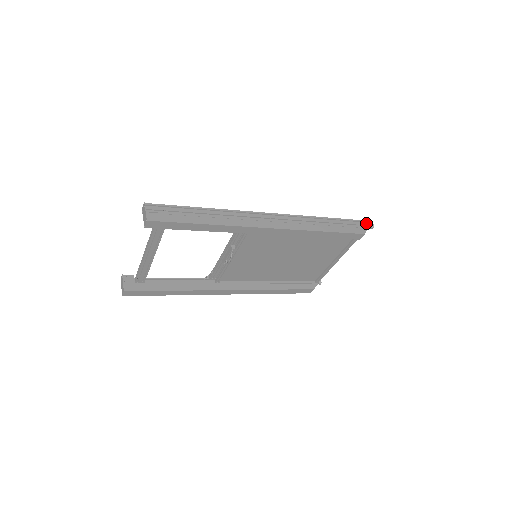
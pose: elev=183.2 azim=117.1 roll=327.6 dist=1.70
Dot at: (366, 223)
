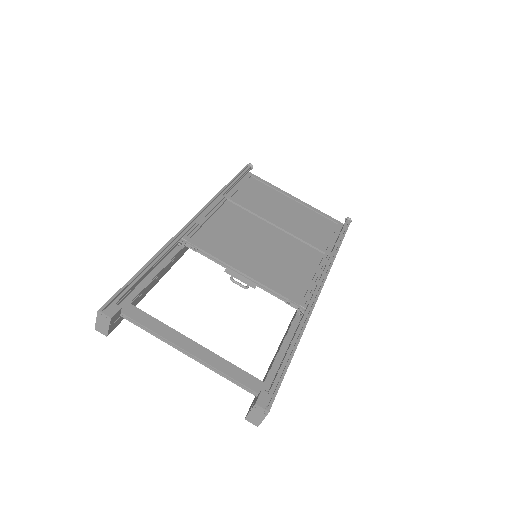
Dot at: occluded
